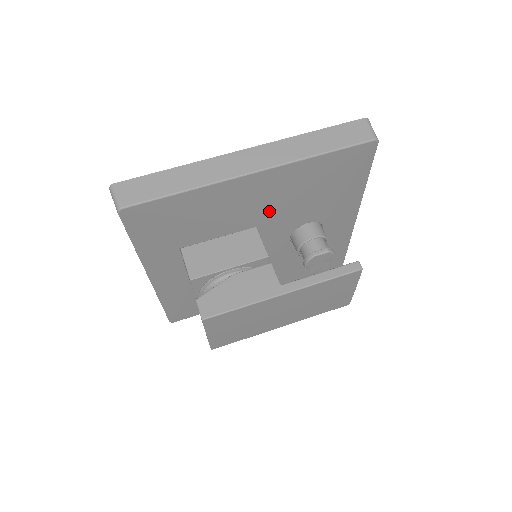
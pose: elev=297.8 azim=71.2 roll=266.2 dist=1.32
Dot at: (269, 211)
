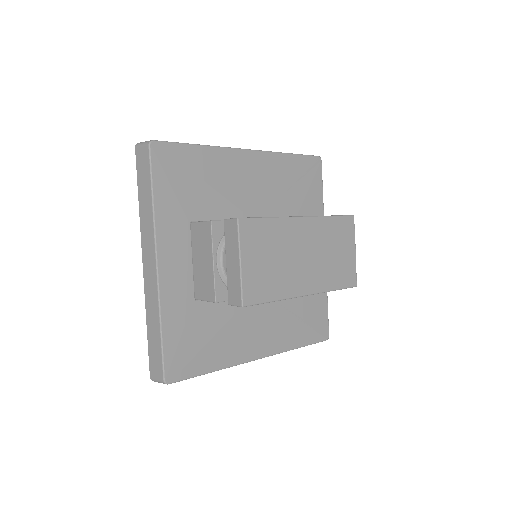
Dot at: (260, 203)
